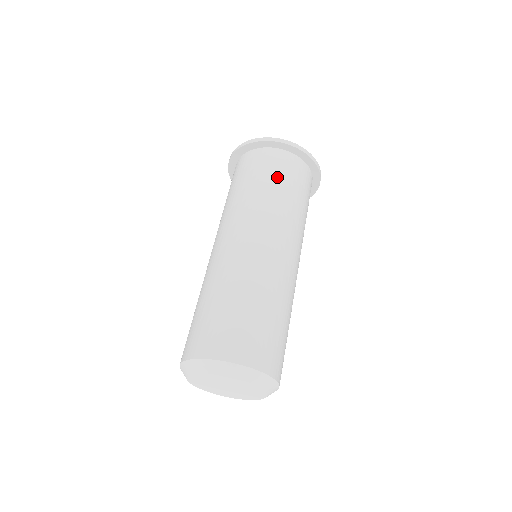
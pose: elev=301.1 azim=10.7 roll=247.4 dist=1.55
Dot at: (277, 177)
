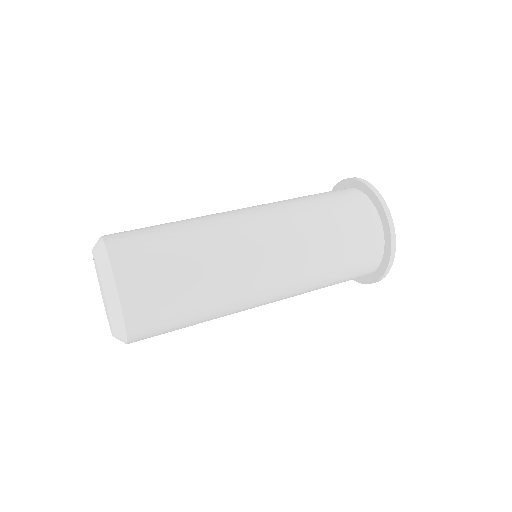
Dot at: (340, 215)
